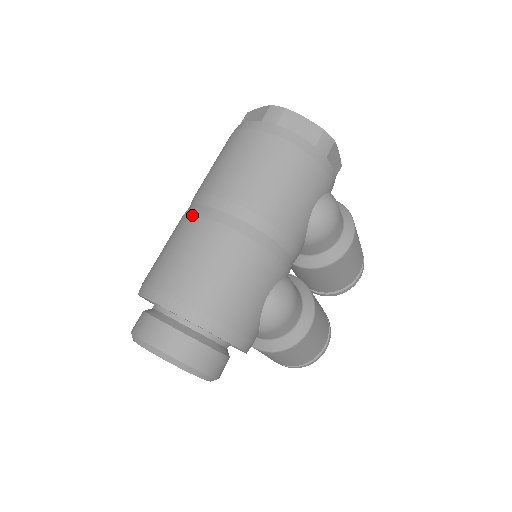
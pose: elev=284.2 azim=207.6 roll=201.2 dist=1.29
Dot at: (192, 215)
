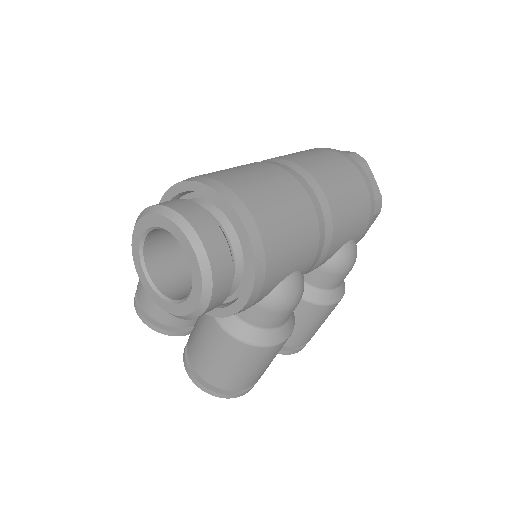
Dot at: (271, 163)
